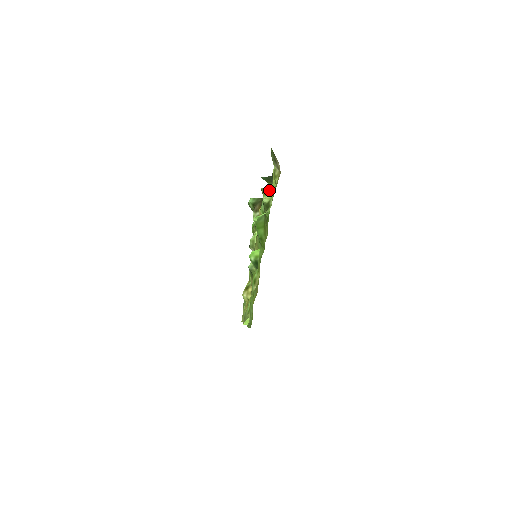
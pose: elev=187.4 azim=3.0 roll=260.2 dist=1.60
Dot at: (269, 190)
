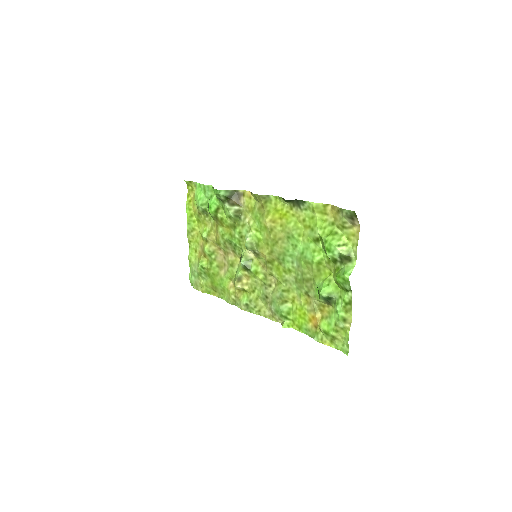
Dot at: (276, 202)
